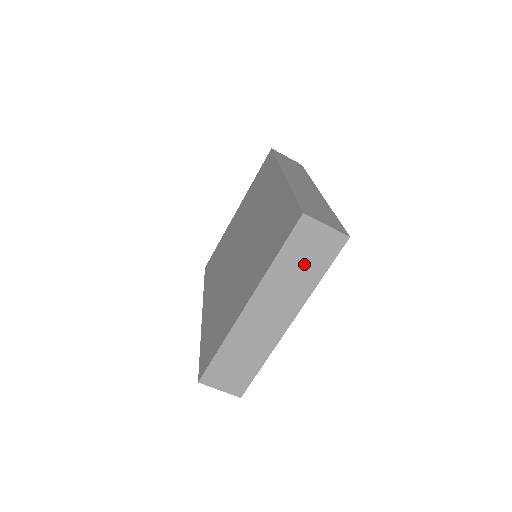
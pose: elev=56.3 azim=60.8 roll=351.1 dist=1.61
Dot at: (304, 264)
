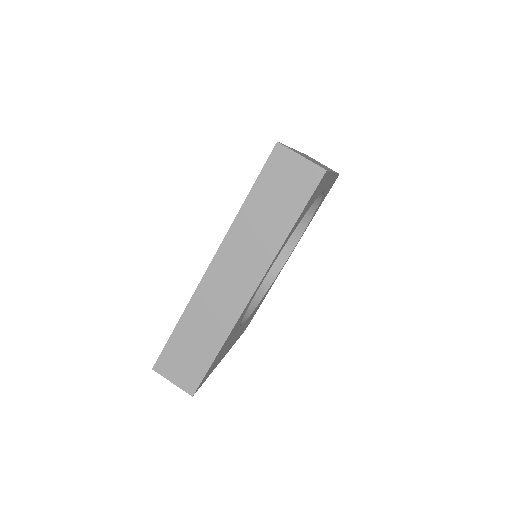
Dot at: occluded
